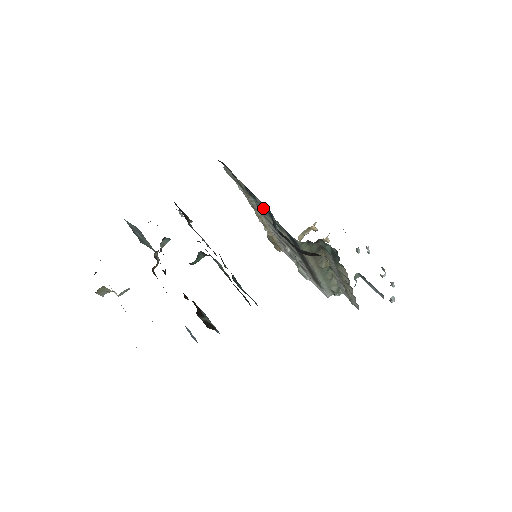
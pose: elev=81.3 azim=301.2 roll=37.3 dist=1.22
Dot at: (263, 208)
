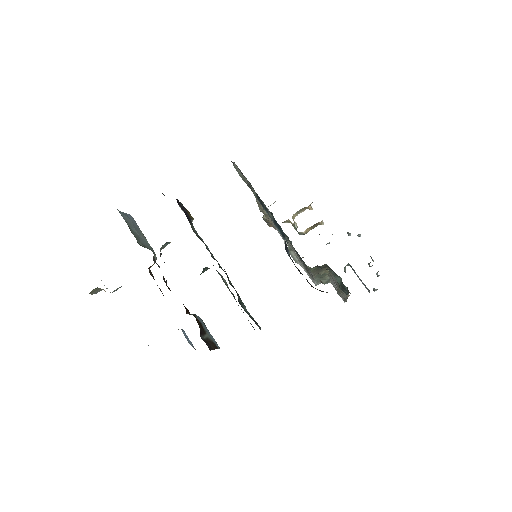
Dot at: (275, 224)
